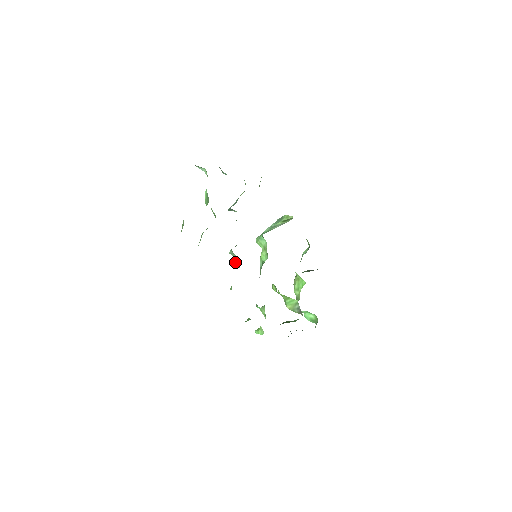
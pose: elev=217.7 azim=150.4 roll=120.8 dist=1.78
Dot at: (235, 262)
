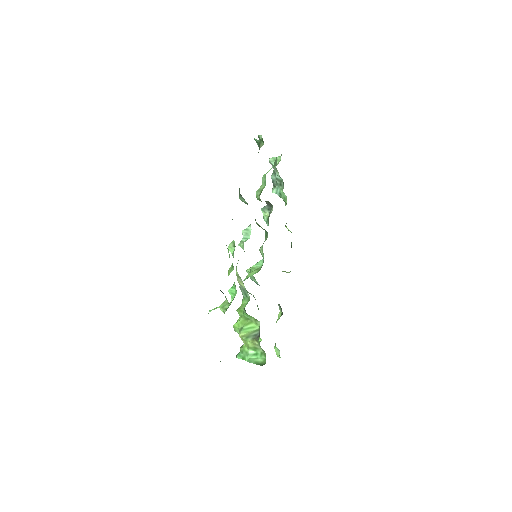
Dot at: (238, 244)
